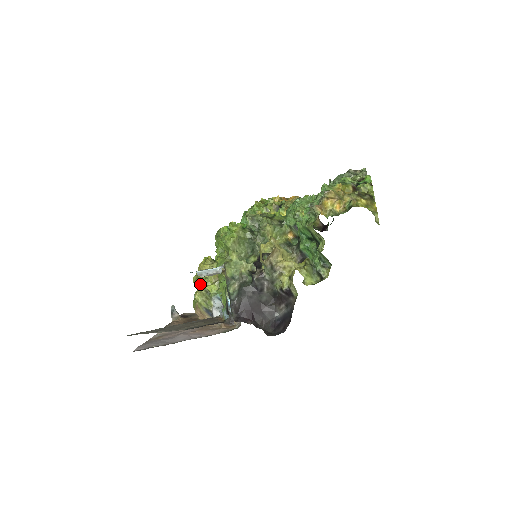
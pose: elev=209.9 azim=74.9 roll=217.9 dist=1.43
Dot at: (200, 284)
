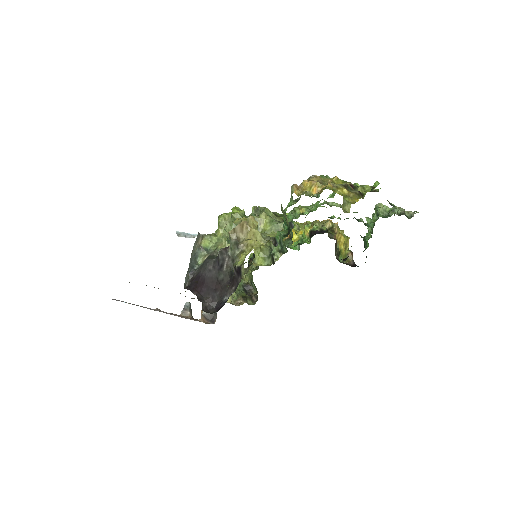
Dot at: occluded
